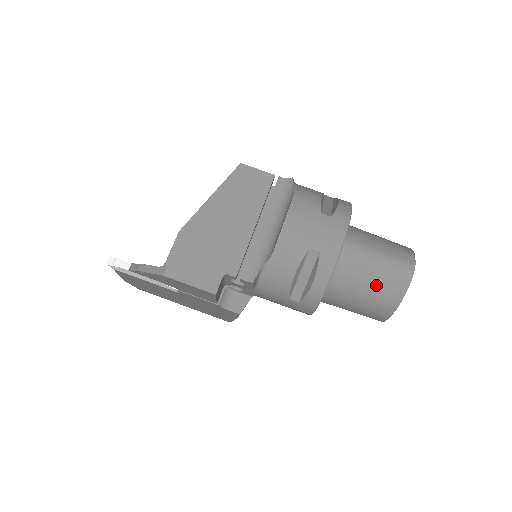
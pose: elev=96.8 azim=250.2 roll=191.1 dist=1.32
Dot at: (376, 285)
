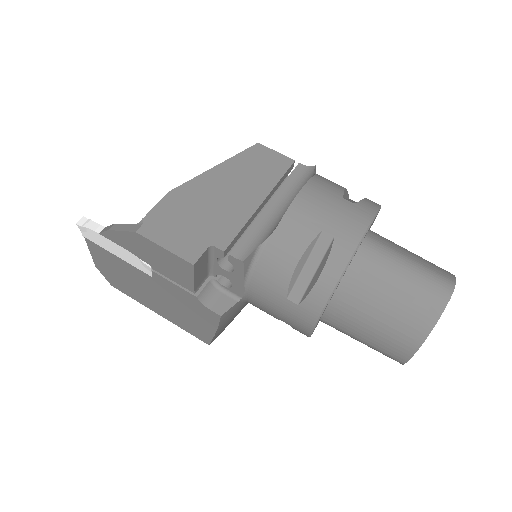
Dot at: (402, 299)
